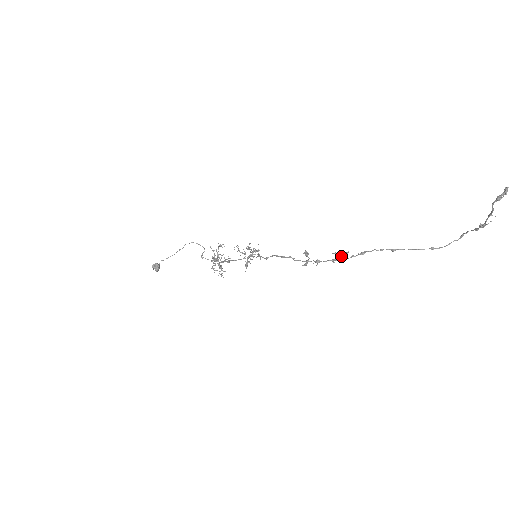
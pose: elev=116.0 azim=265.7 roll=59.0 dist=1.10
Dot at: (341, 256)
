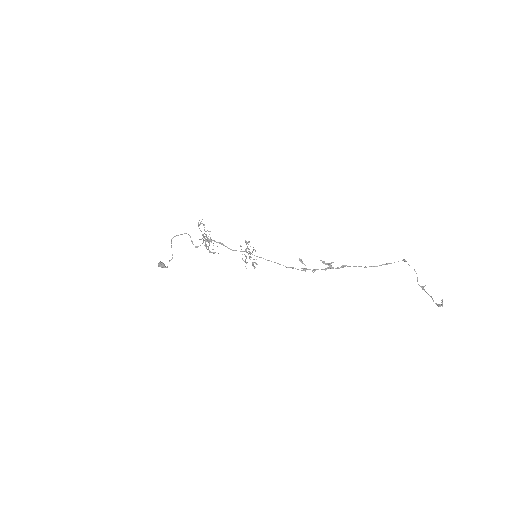
Dot at: (329, 267)
